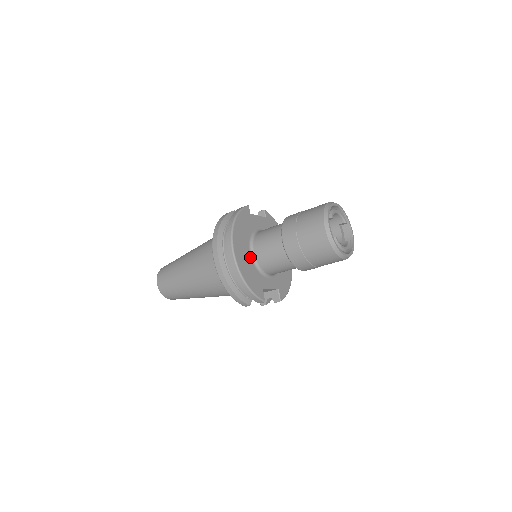
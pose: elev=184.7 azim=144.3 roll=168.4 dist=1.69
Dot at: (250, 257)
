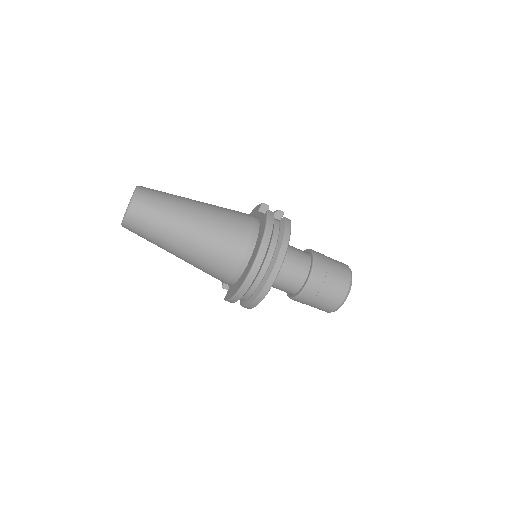
Dot at: occluded
